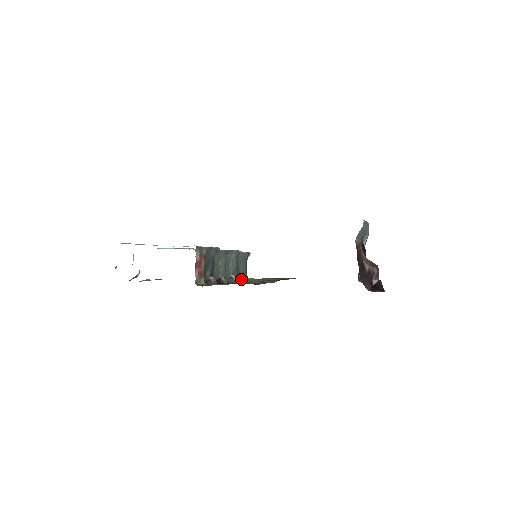
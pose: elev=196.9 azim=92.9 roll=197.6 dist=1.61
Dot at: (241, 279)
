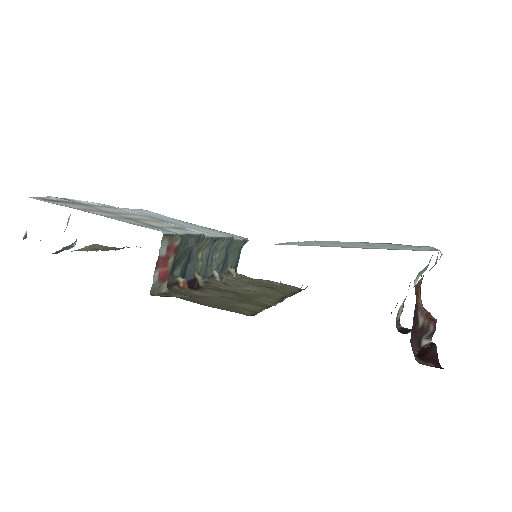
Dot at: (227, 277)
